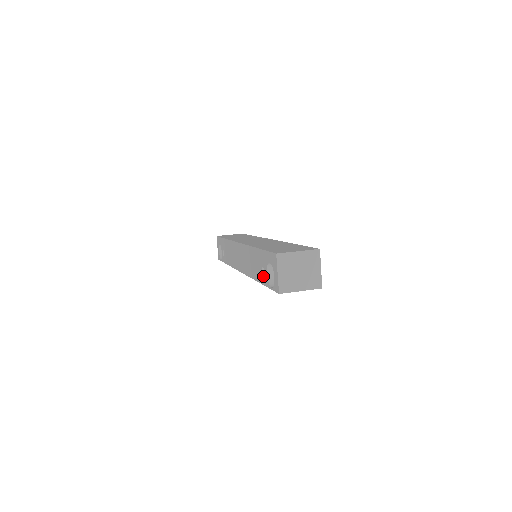
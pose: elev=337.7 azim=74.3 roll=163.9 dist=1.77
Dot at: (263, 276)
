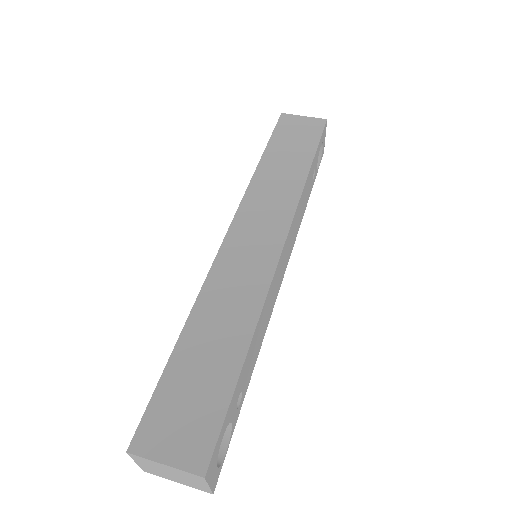
Dot at: occluded
